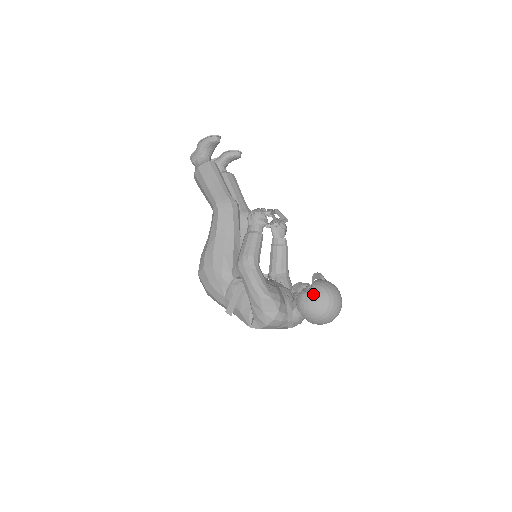
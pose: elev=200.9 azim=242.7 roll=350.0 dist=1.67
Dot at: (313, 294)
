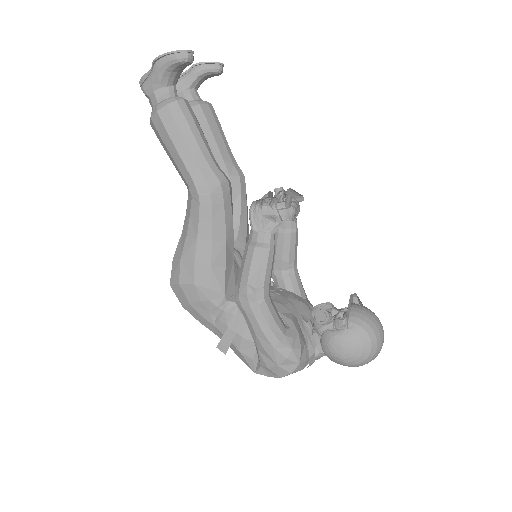
Dot at: (349, 338)
